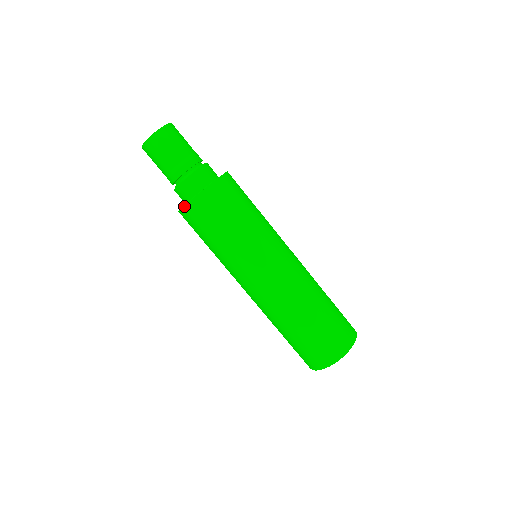
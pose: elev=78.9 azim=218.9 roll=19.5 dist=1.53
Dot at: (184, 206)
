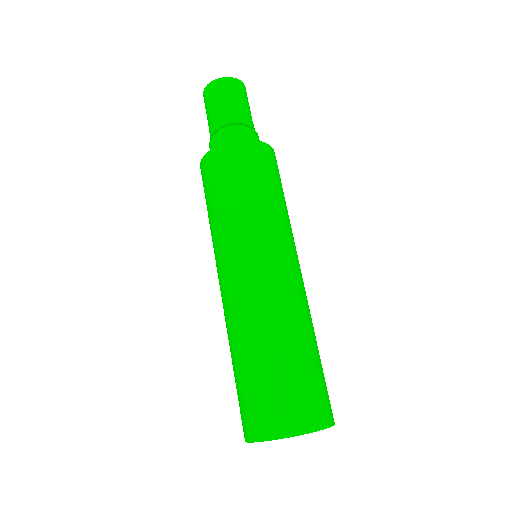
Dot at: (245, 140)
